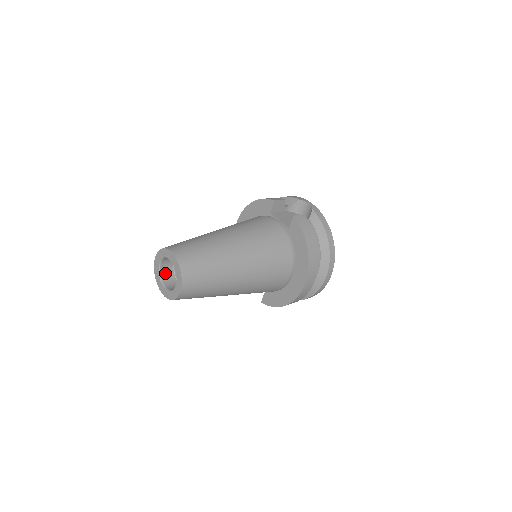
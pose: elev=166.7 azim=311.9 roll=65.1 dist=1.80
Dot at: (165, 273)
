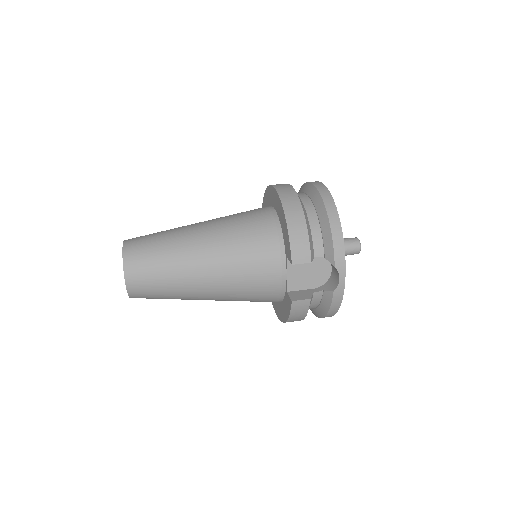
Dot at: occluded
